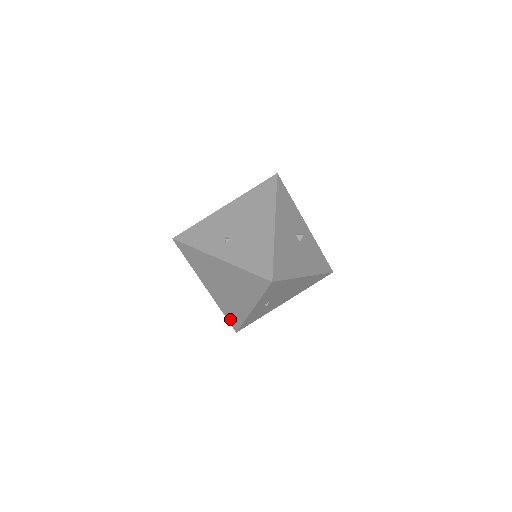
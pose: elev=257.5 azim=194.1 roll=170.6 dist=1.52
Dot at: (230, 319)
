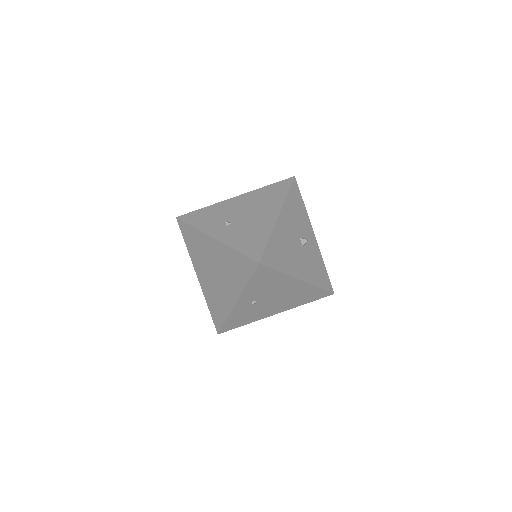
Dot at: (214, 316)
